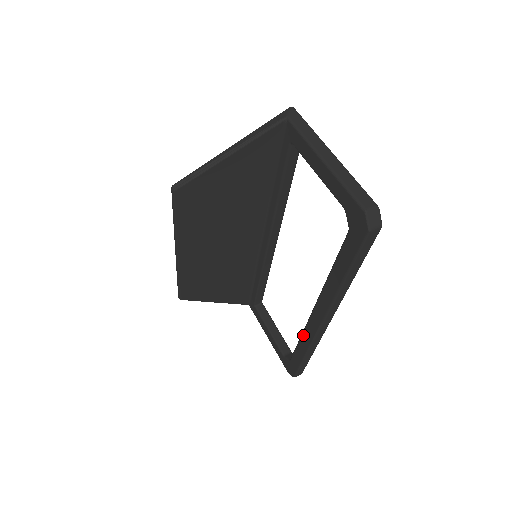
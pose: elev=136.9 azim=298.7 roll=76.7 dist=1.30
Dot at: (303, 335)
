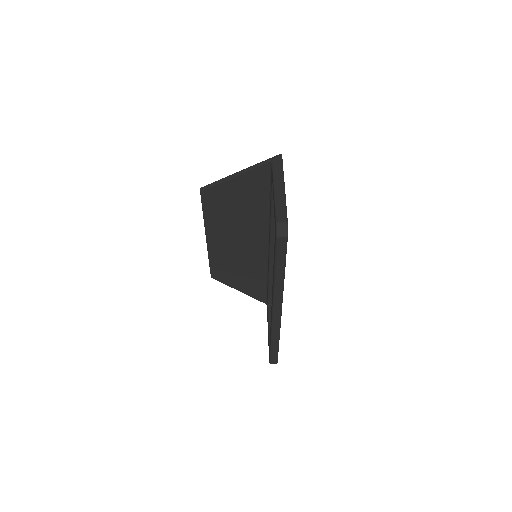
Dot at: occluded
